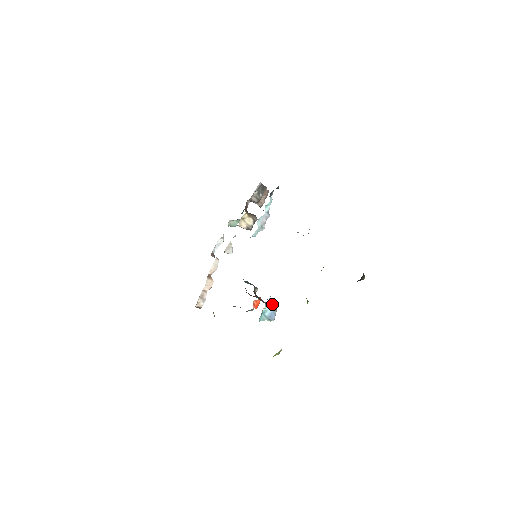
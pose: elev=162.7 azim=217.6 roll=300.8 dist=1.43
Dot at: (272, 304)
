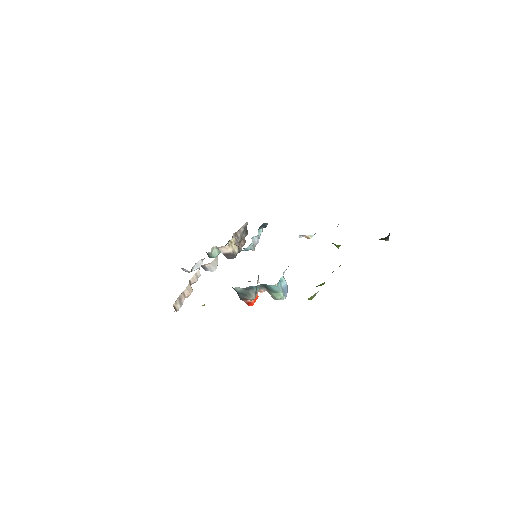
Dot at: (285, 280)
